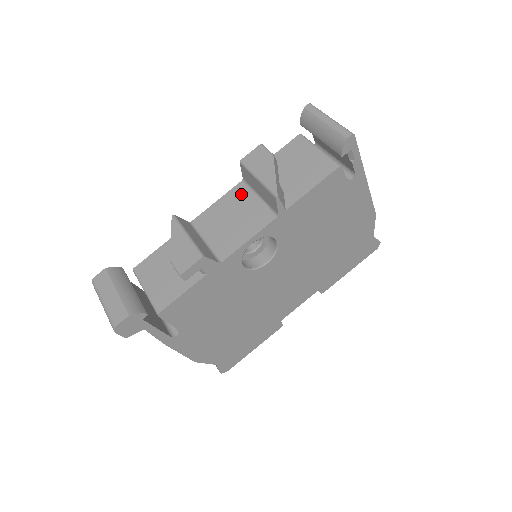
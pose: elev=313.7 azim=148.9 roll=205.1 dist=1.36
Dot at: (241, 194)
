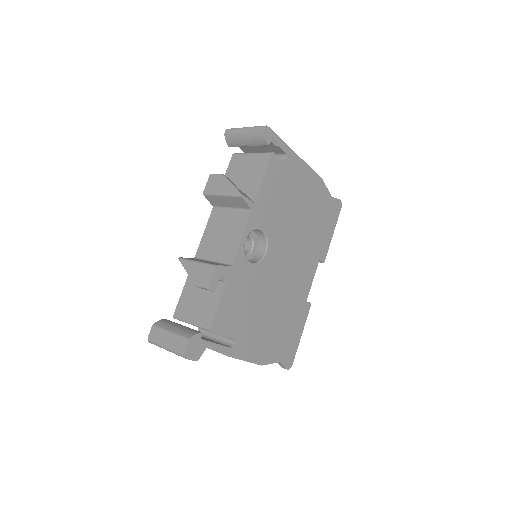
Dot at: (218, 216)
